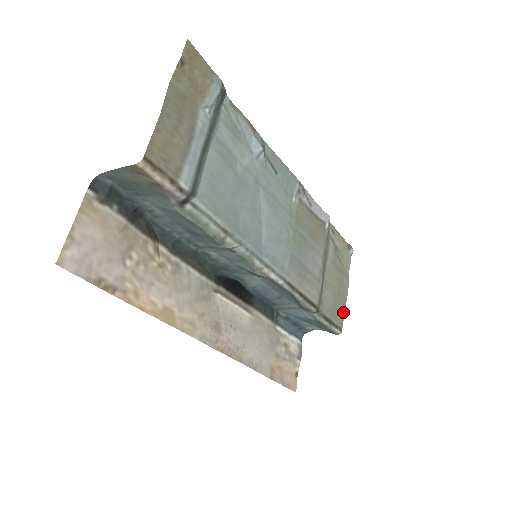
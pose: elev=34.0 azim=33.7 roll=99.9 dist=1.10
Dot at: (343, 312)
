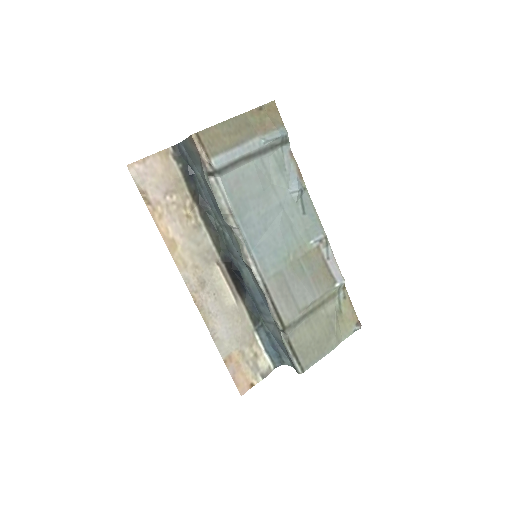
Dot at: (315, 360)
